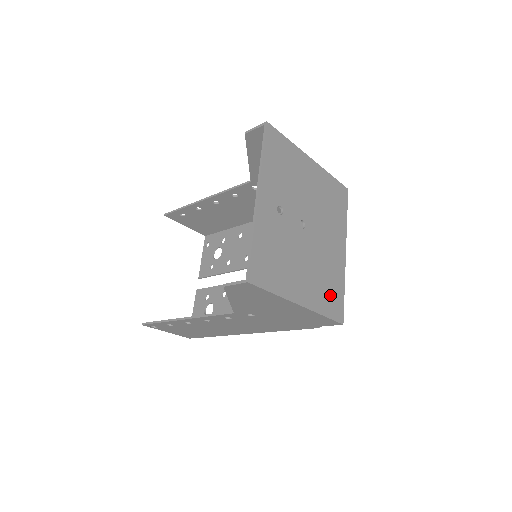
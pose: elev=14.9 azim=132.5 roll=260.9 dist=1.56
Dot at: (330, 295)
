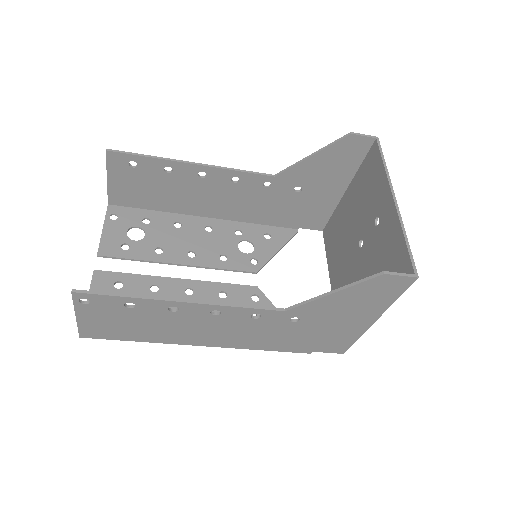
Dot at: occluded
